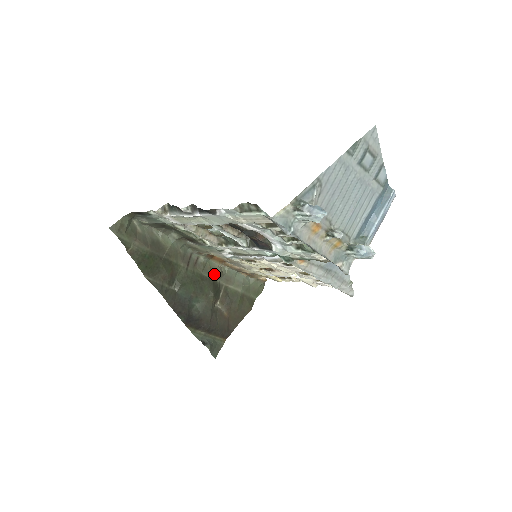
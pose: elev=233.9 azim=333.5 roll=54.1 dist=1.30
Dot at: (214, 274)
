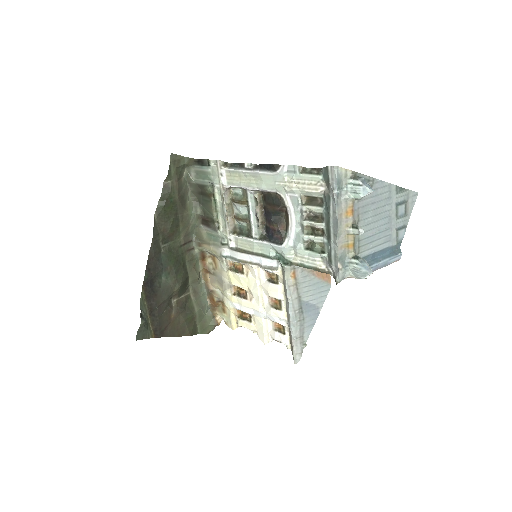
Dot at: (193, 273)
